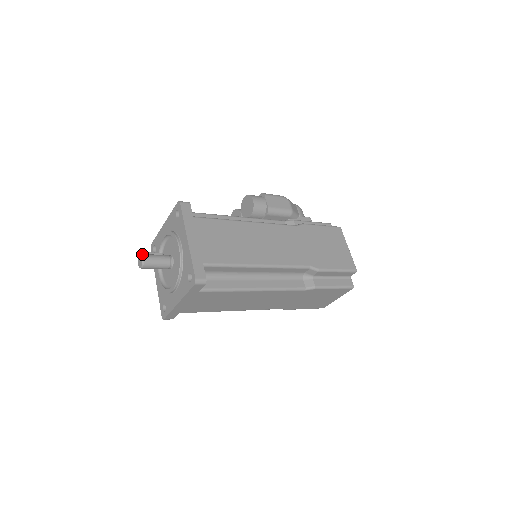
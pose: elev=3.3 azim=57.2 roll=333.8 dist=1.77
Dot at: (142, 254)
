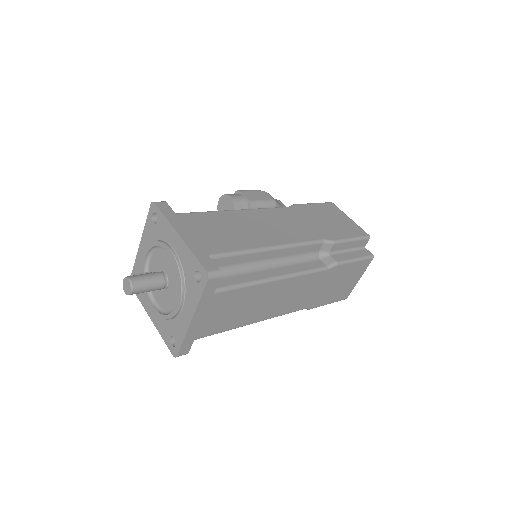
Dot at: occluded
